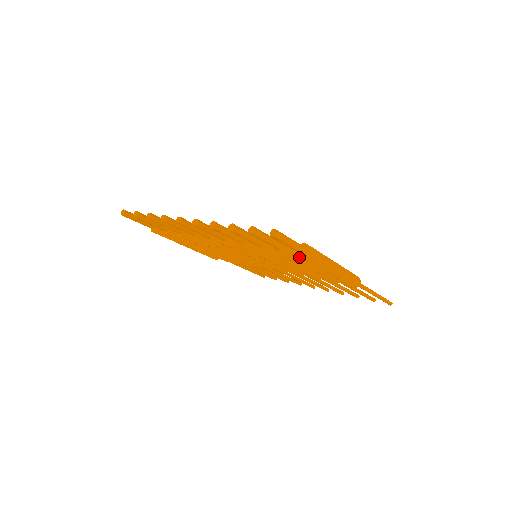
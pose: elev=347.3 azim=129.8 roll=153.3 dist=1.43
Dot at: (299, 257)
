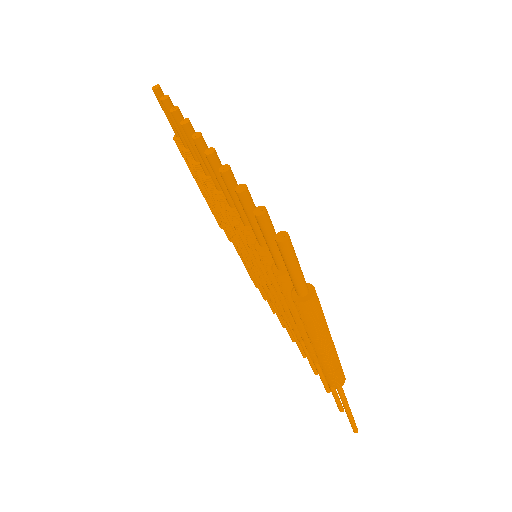
Dot at: (292, 297)
